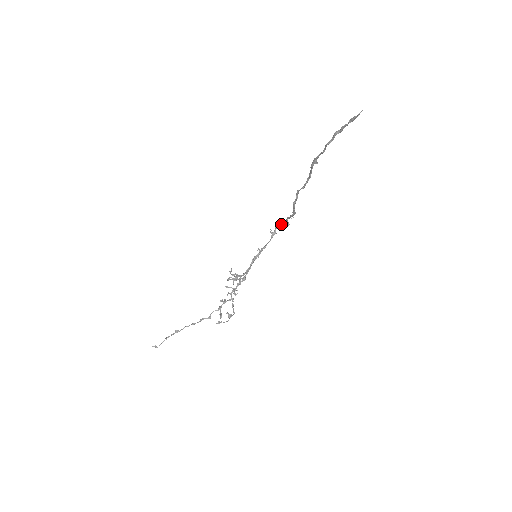
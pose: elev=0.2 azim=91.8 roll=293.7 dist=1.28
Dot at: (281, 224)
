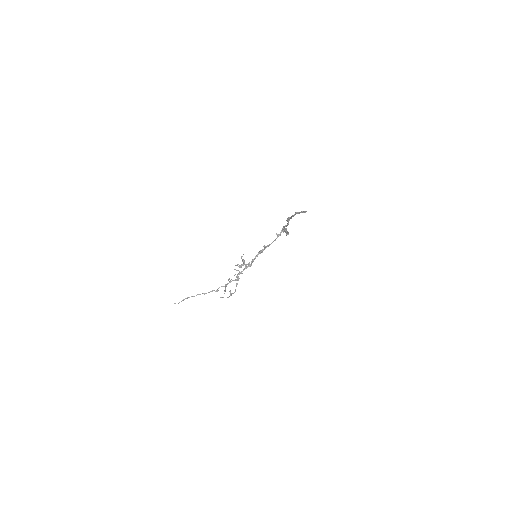
Dot at: (285, 230)
